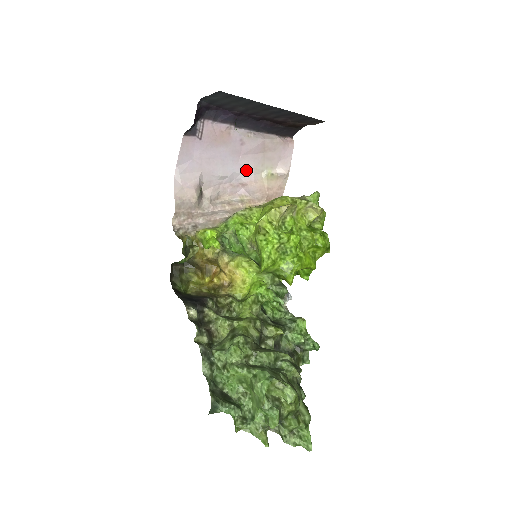
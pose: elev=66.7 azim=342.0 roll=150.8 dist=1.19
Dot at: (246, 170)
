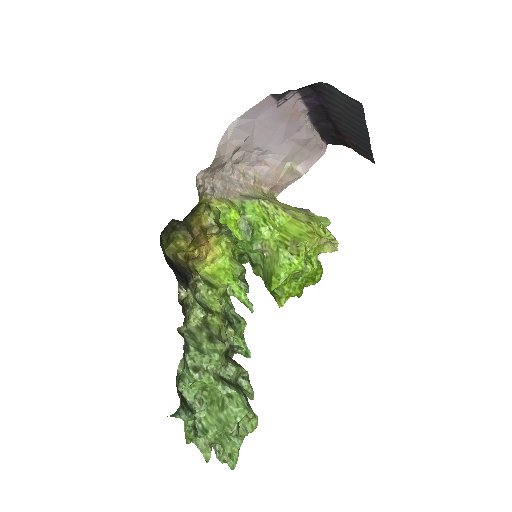
Dot at: (280, 153)
